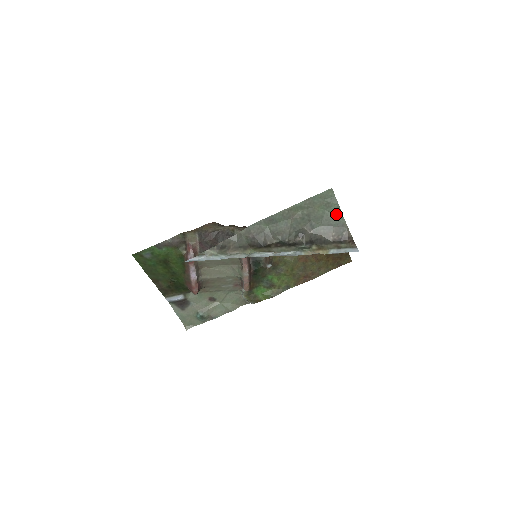
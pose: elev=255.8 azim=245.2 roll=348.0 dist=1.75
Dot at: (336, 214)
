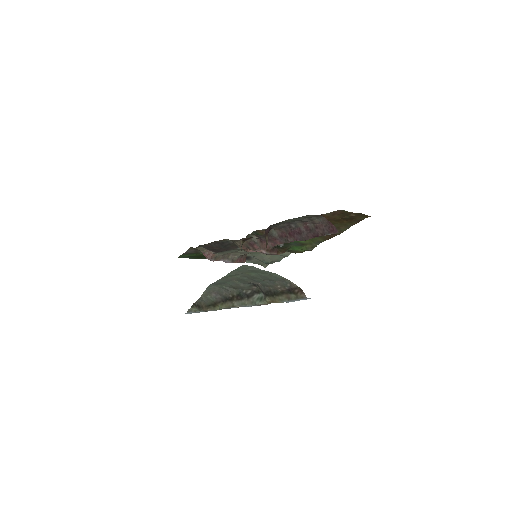
Dot at: (268, 274)
